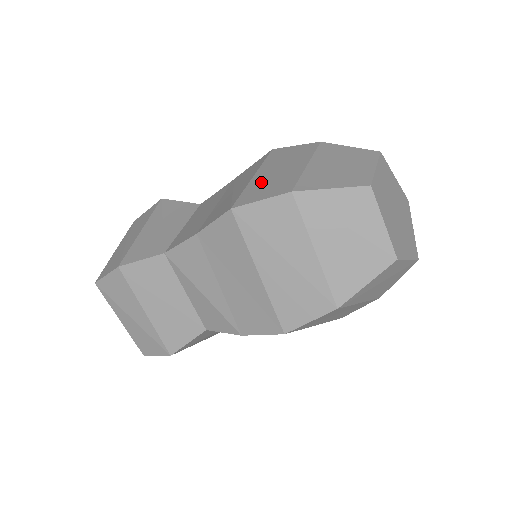
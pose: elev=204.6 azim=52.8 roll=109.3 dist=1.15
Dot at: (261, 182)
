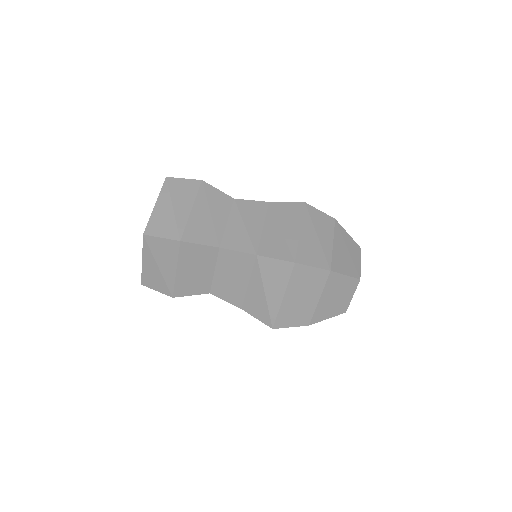
Dot at: occluded
